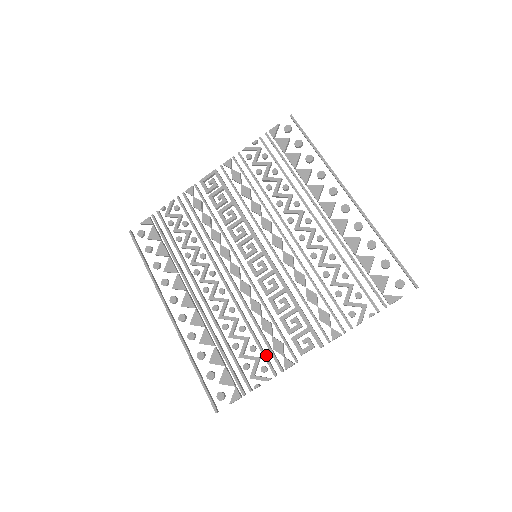
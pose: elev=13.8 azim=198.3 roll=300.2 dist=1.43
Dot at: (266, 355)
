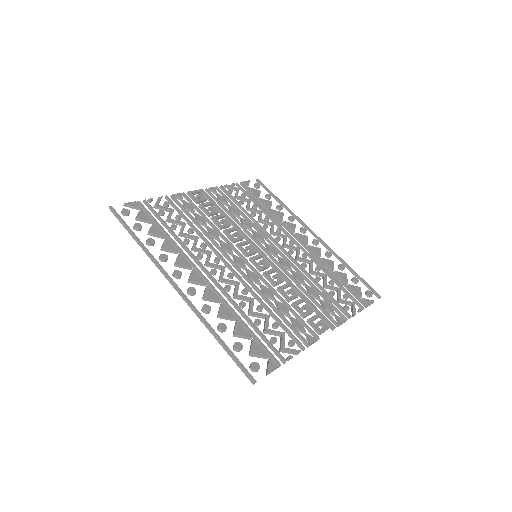
Dot at: (289, 332)
